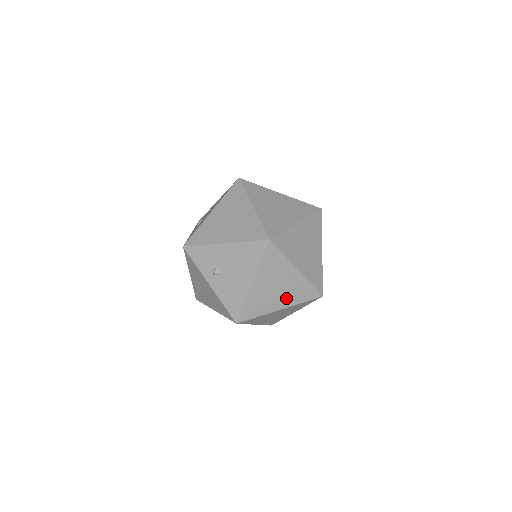
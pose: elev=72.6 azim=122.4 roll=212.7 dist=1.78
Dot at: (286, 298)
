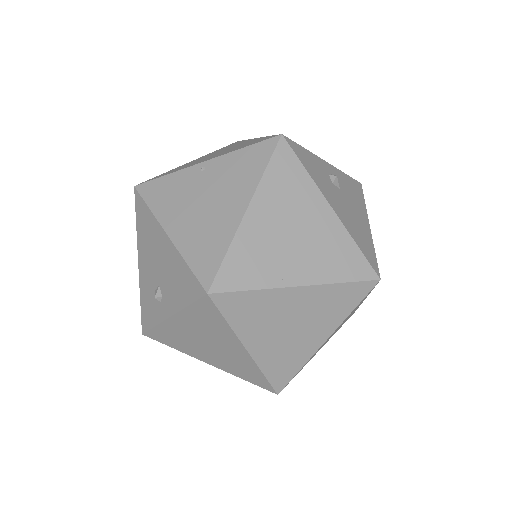
Dot at: (234, 194)
